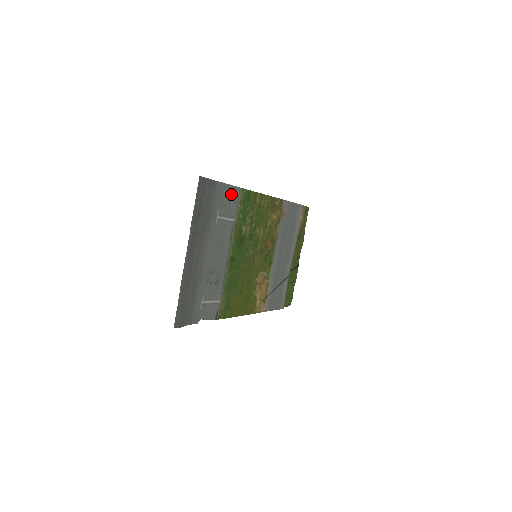
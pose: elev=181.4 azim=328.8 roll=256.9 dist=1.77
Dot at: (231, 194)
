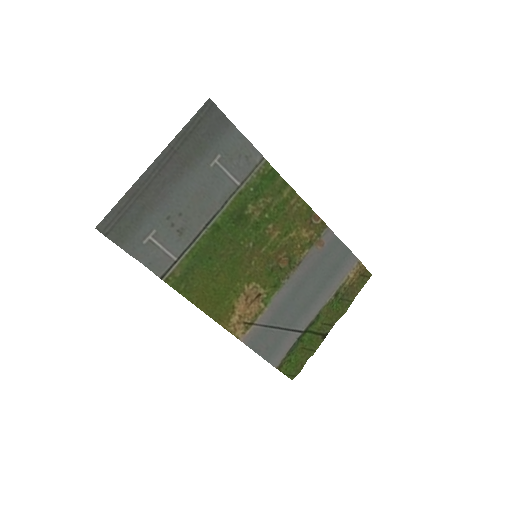
Dot at: (246, 152)
